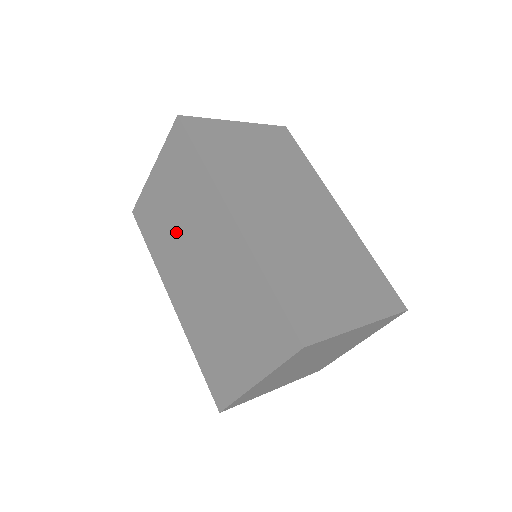
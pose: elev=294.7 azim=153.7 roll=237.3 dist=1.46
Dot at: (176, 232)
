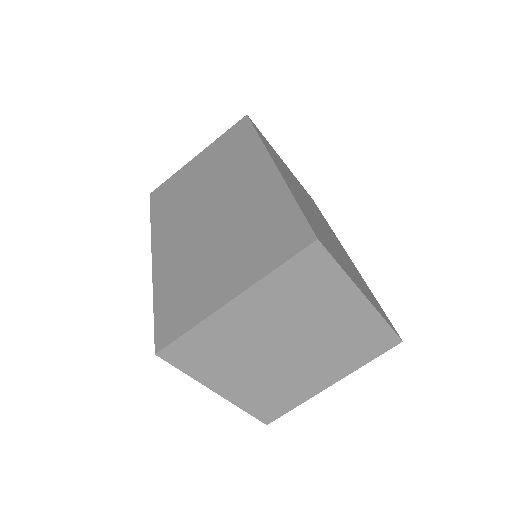
Dot at: (196, 193)
